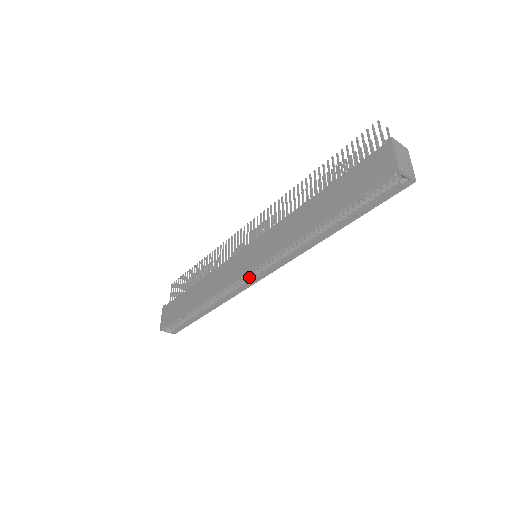
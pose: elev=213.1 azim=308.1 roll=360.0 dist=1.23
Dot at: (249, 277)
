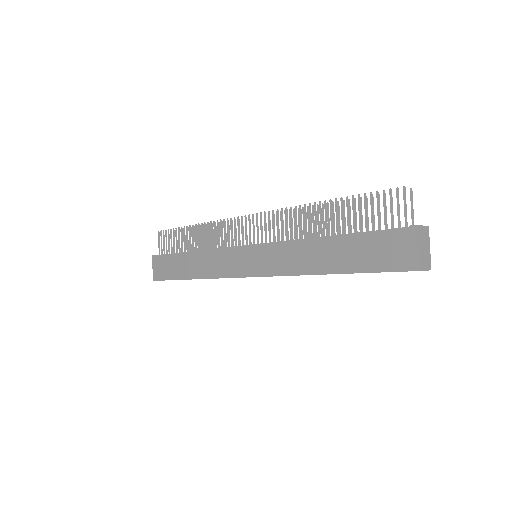
Dot at: occluded
